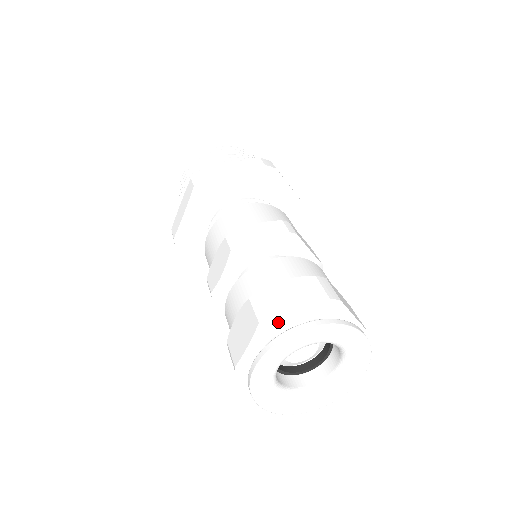
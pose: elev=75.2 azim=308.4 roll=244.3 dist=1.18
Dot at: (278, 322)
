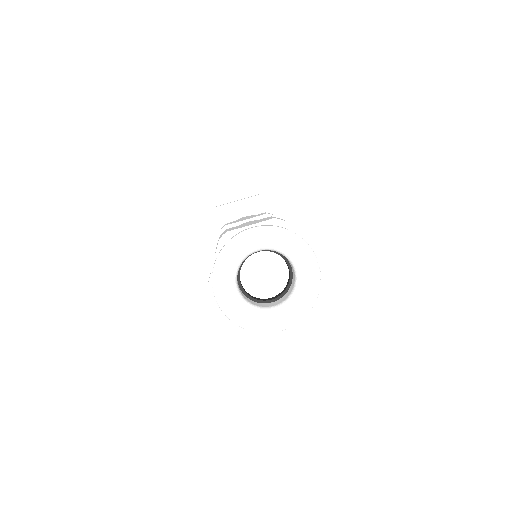
Dot at: occluded
